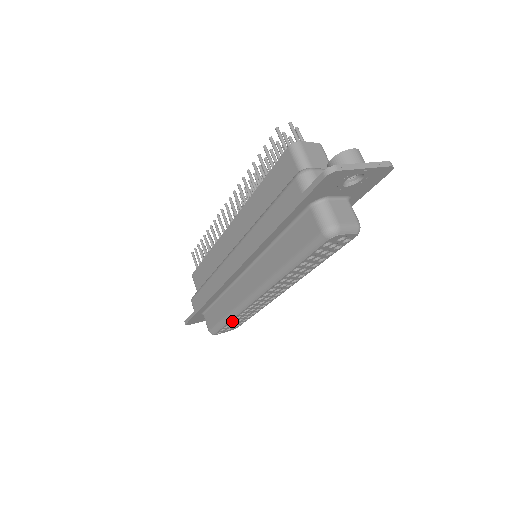
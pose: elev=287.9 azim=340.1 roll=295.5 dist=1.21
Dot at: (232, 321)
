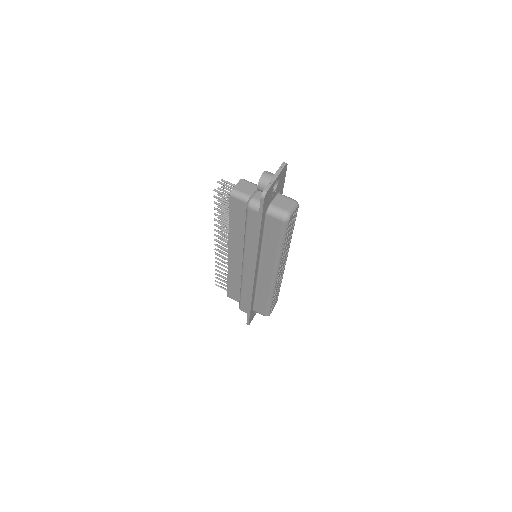
Dot at: (273, 299)
